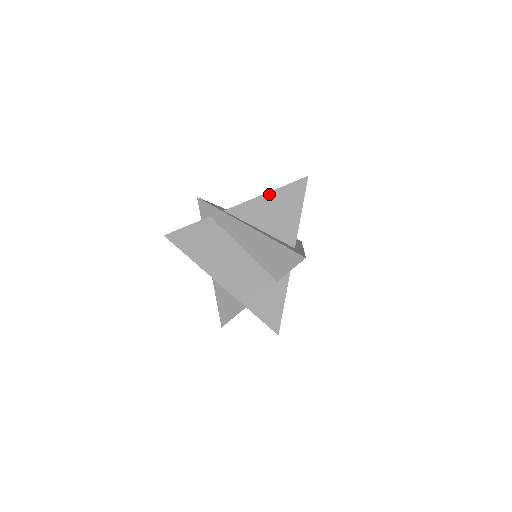
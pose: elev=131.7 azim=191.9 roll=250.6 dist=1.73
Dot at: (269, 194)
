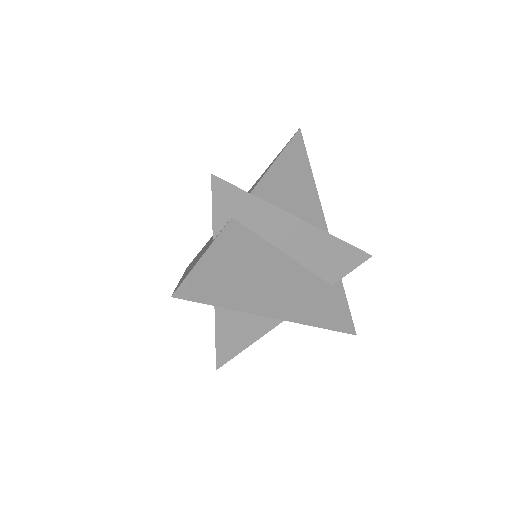
Dot at: occluded
